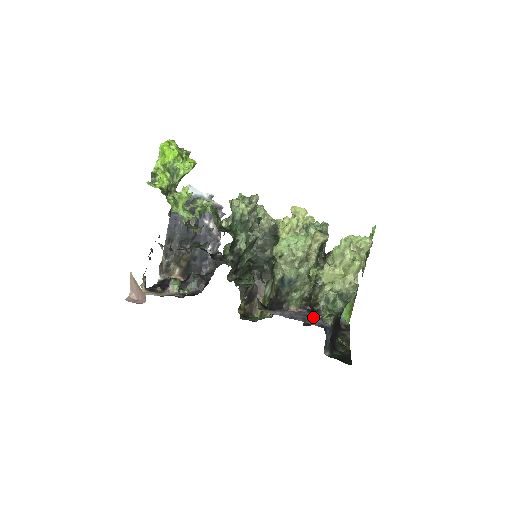
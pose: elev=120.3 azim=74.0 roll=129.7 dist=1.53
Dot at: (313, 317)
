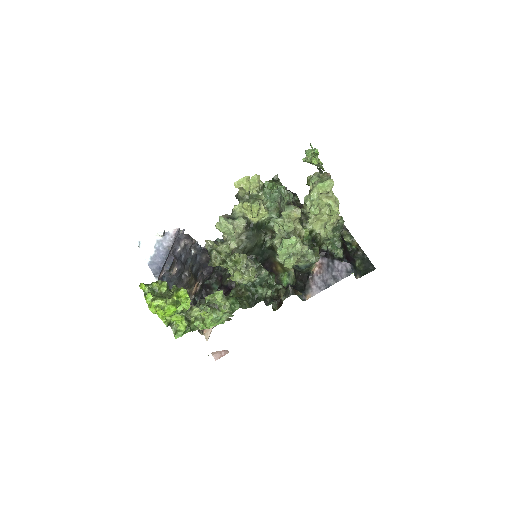
Dot at: (333, 265)
